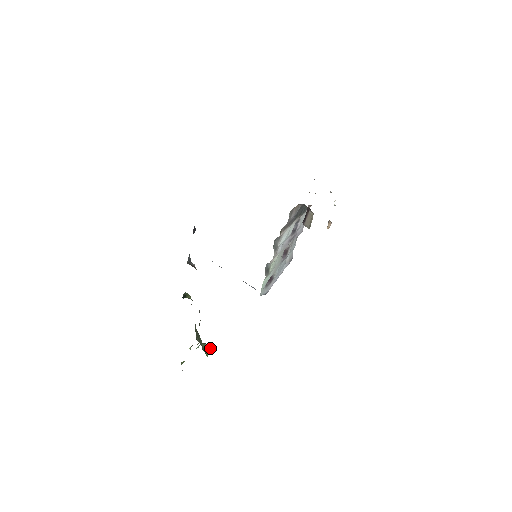
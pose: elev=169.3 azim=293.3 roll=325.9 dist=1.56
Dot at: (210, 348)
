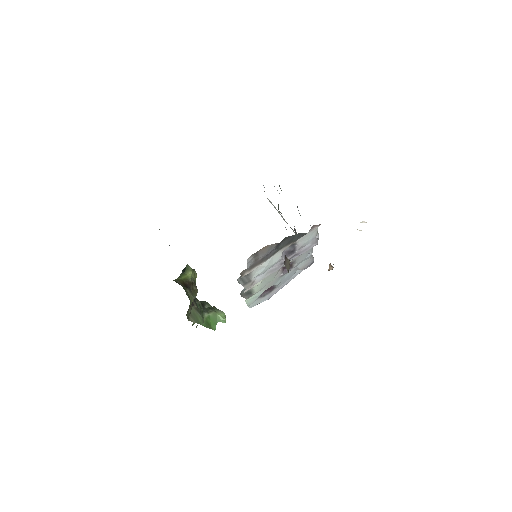
Dot at: (221, 319)
